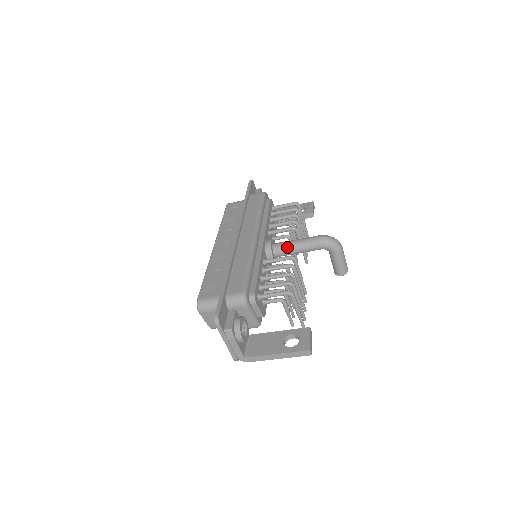
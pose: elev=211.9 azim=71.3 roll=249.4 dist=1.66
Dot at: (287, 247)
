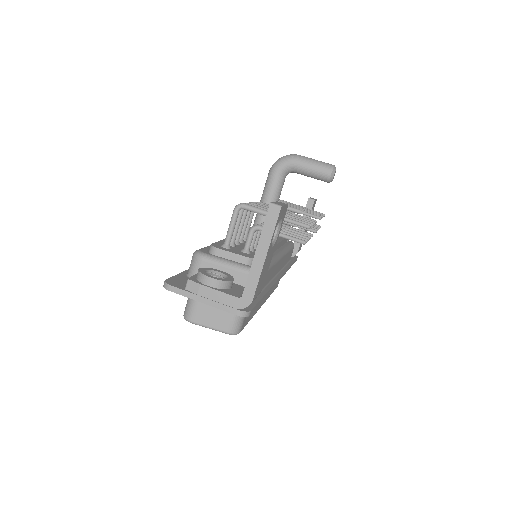
Dot at: occluded
